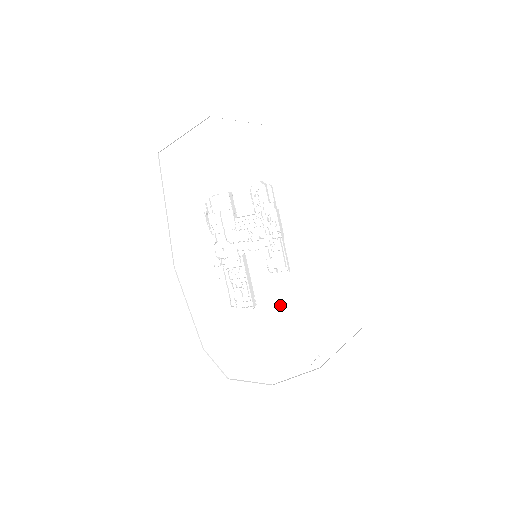
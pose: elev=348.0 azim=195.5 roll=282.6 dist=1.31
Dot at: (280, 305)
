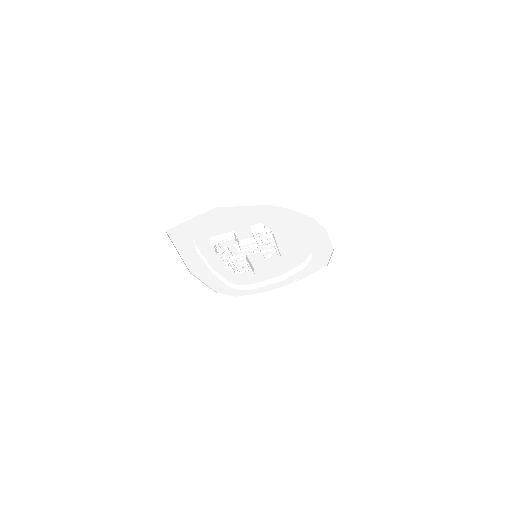
Dot at: (271, 265)
